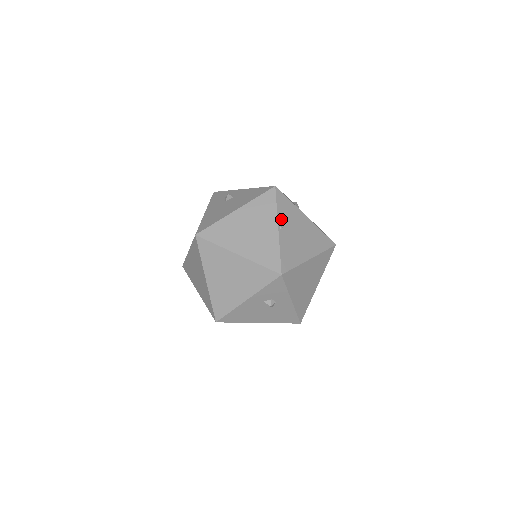
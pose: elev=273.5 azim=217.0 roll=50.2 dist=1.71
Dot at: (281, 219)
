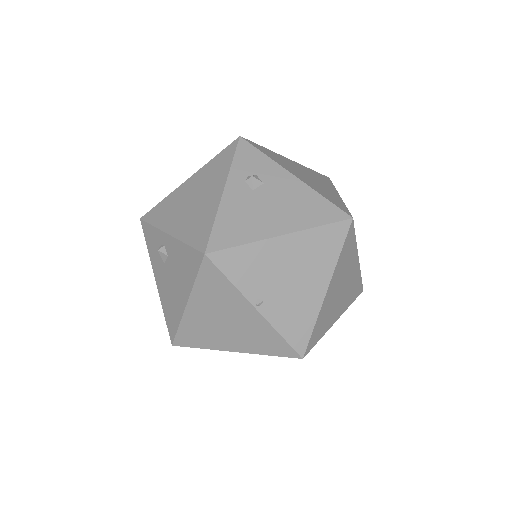
Dot at: (250, 291)
